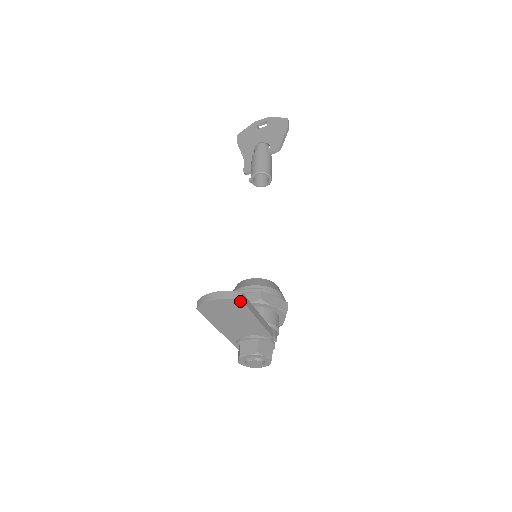
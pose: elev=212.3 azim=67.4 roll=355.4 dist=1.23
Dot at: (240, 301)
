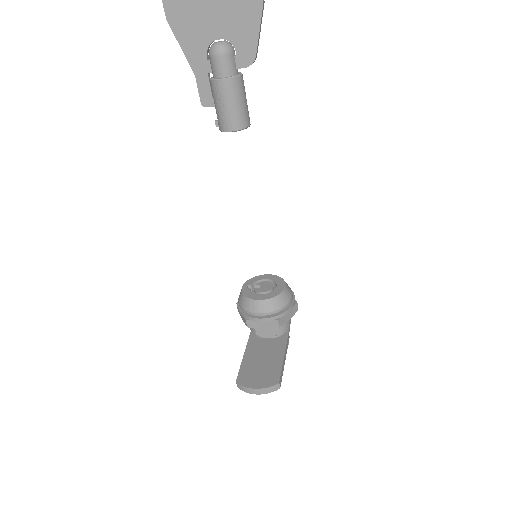
Dot at: (278, 387)
